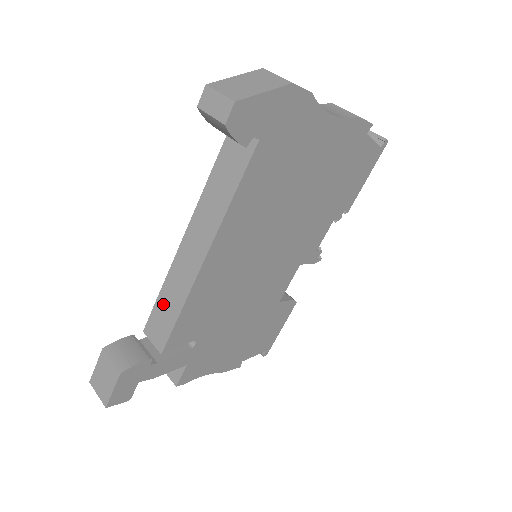
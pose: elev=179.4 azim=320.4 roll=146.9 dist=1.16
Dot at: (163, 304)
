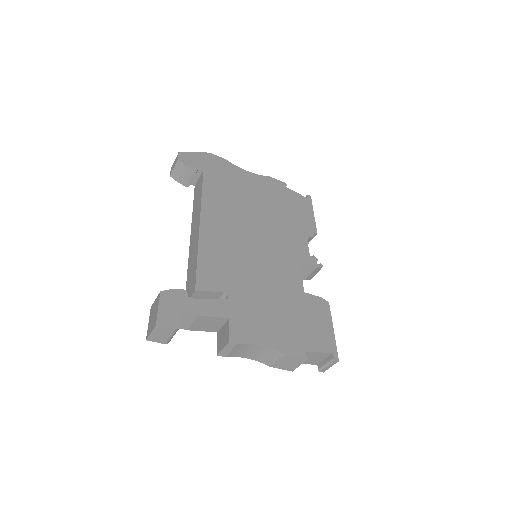
Dot at: (190, 274)
